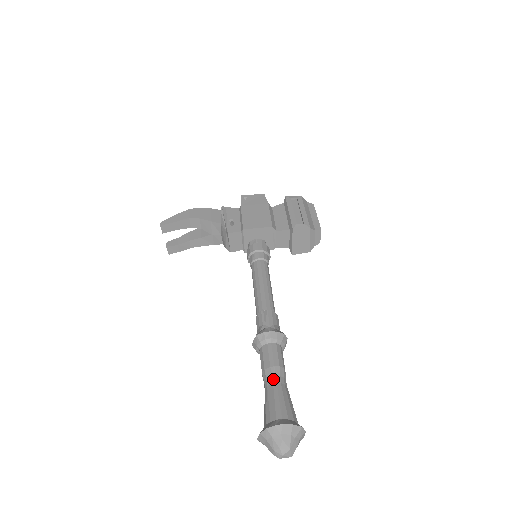
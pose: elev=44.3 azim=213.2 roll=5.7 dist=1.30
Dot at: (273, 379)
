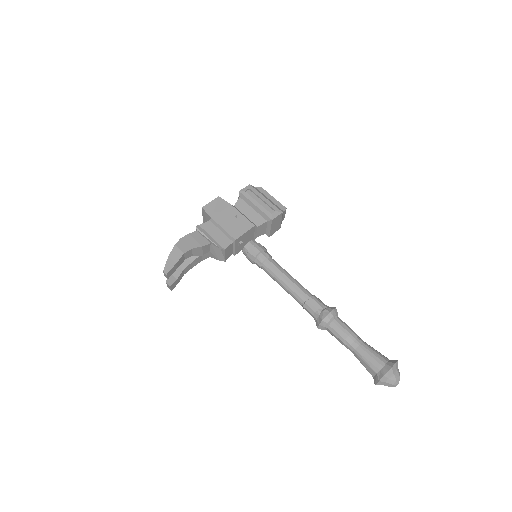
Dot at: (356, 343)
